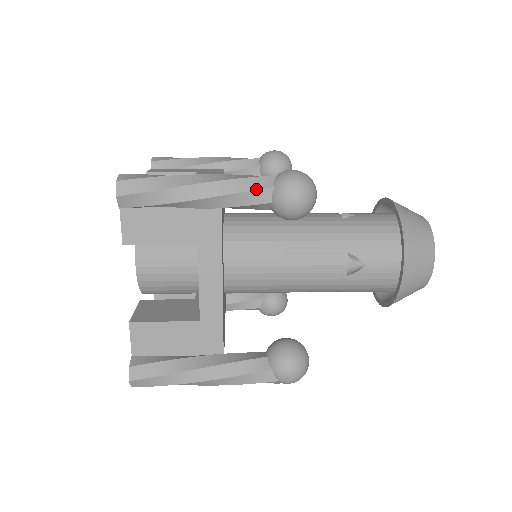
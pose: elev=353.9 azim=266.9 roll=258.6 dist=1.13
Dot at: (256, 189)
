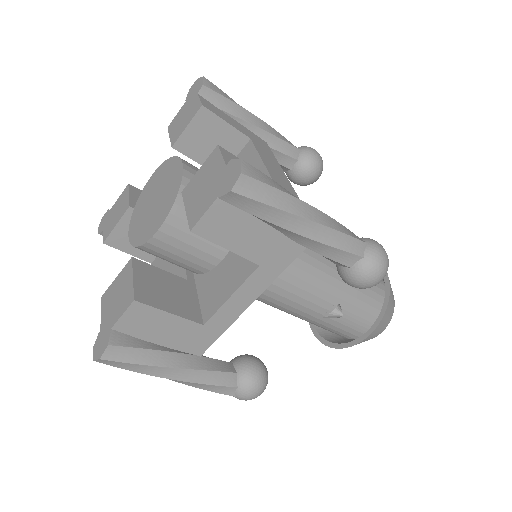
Dot at: (350, 252)
